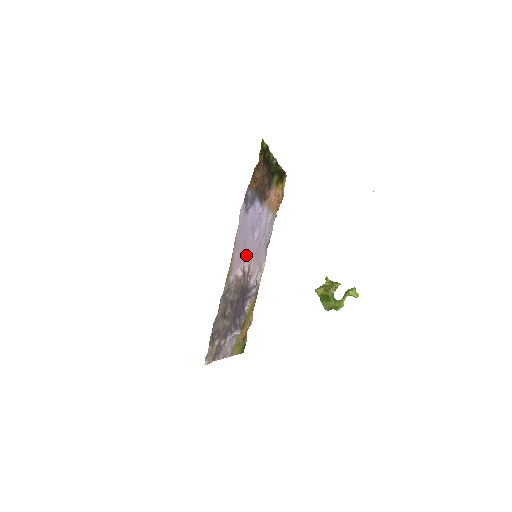
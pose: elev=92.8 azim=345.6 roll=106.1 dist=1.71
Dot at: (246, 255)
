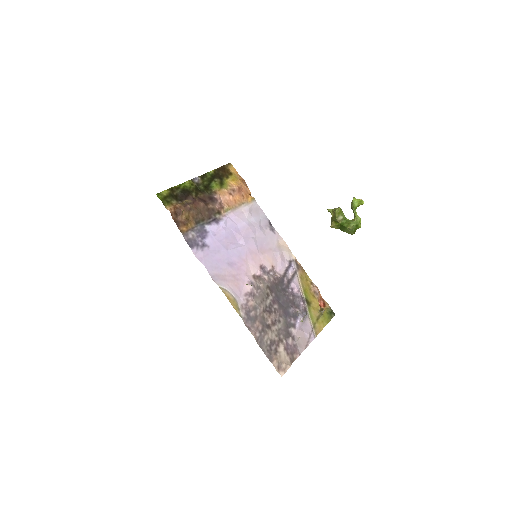
Dot at: (244, 267)
